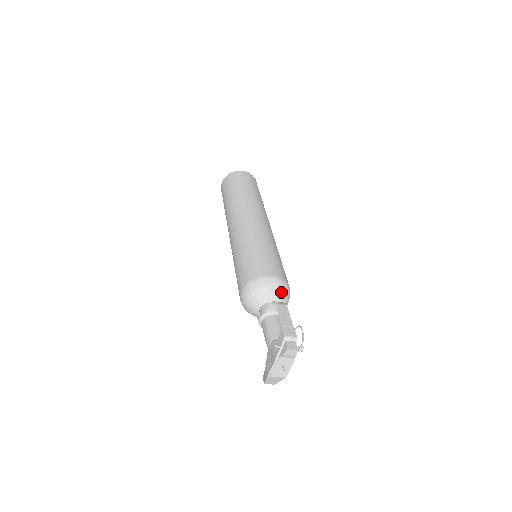
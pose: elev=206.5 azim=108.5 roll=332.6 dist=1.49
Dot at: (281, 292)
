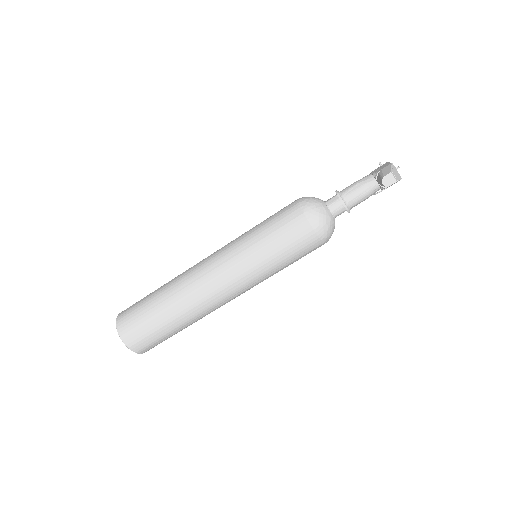
Dot at: occluded
